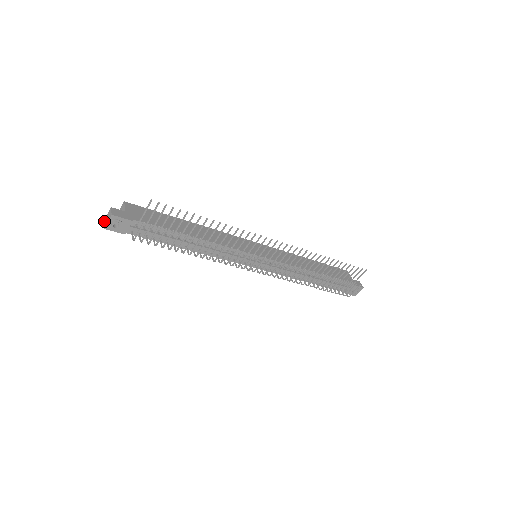
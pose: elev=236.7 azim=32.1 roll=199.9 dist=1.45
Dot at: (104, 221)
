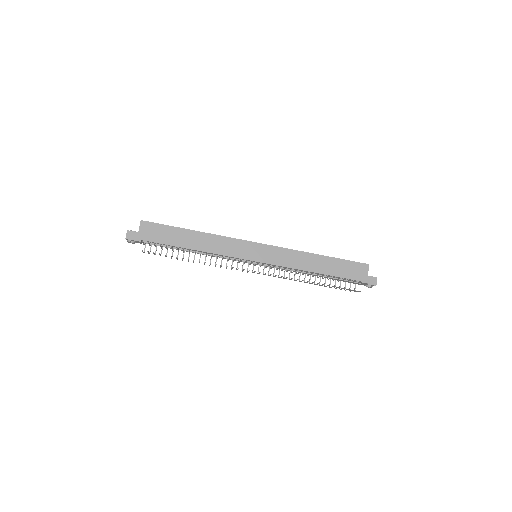
Dot at: occluded
